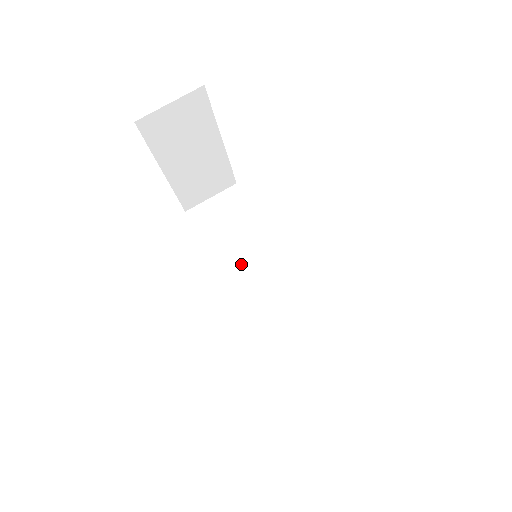
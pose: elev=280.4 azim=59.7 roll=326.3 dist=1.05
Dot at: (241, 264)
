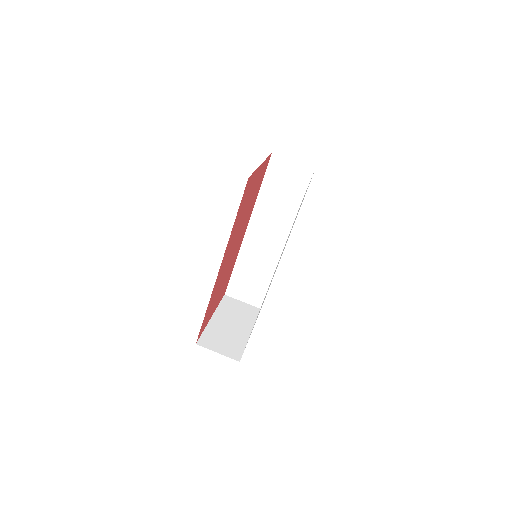
Dot at: (267, 215)
